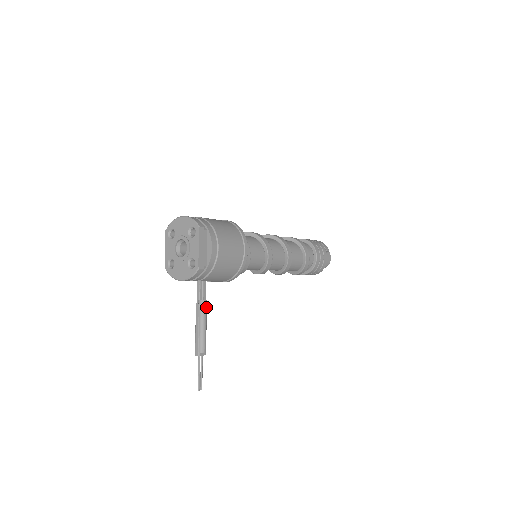
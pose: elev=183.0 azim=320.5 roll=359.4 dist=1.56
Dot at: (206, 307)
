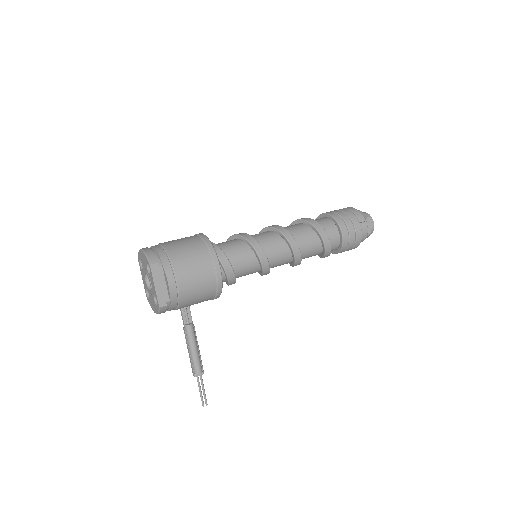
Dot at: (192, 331)
